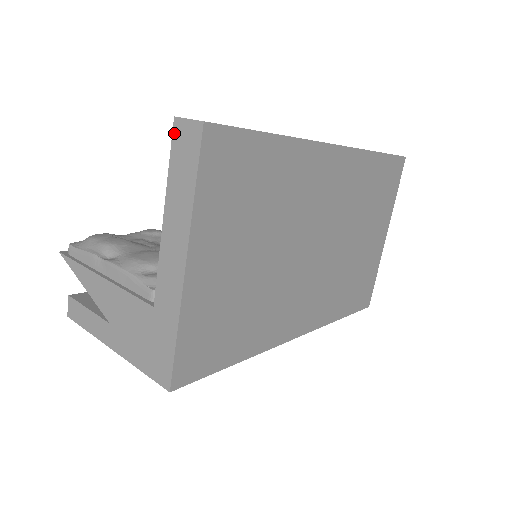
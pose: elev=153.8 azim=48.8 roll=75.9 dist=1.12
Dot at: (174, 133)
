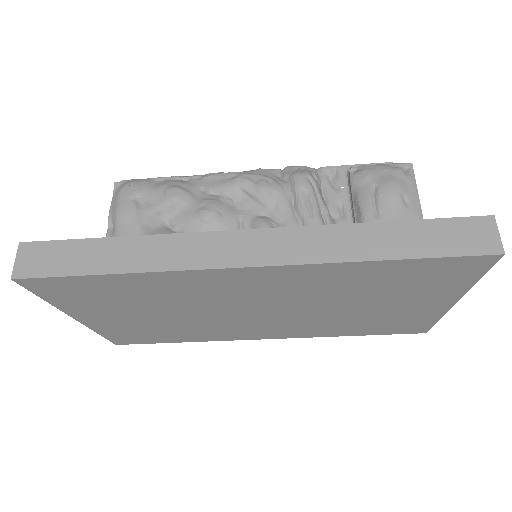
Dot at: occluded
